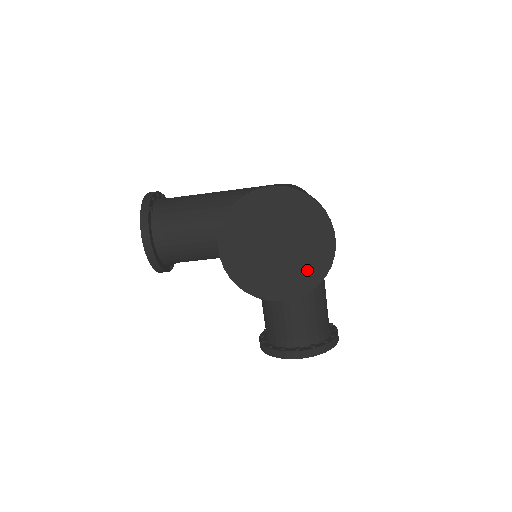
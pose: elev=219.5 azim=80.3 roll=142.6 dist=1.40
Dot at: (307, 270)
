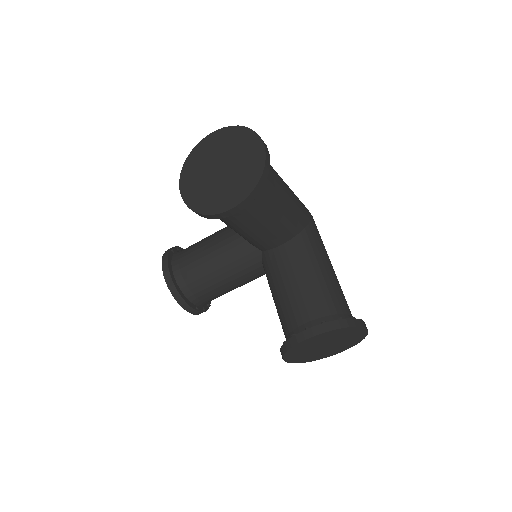
Dot at: (247, 176)
